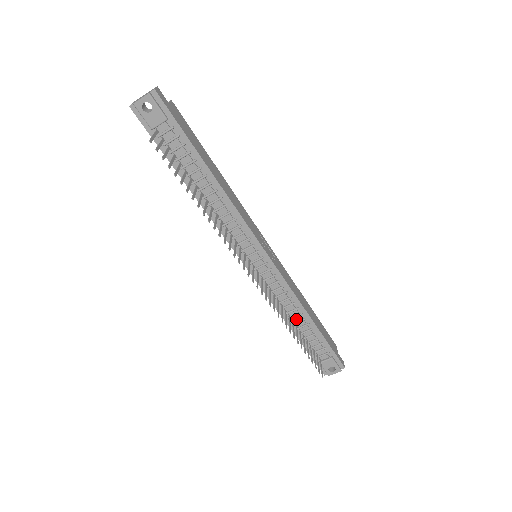
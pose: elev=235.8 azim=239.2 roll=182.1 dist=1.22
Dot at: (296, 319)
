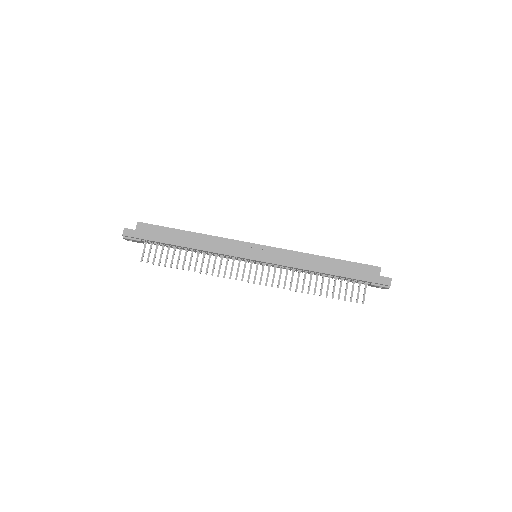
Dot at: (318, 274)
